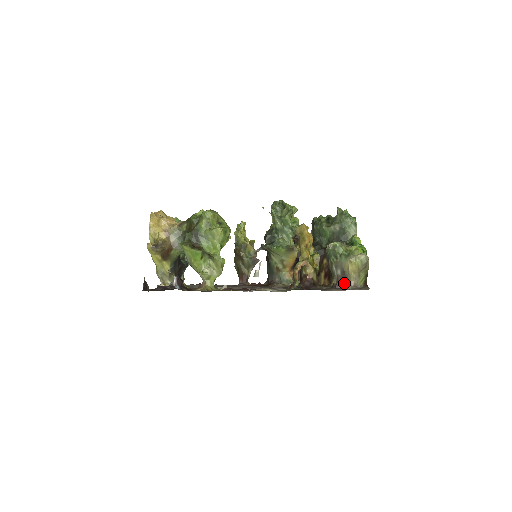
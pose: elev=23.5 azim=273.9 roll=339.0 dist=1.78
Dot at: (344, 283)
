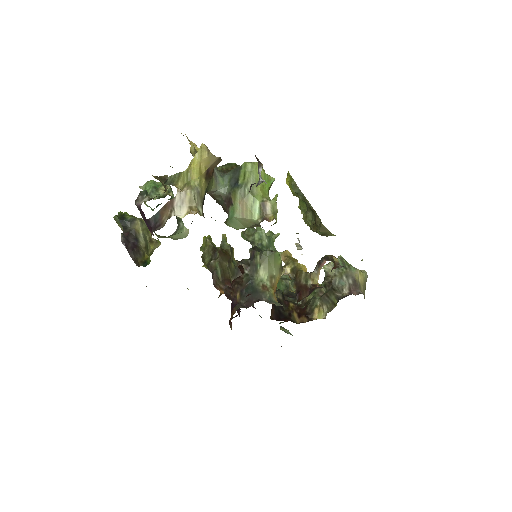
Dot at: (358, 291)
